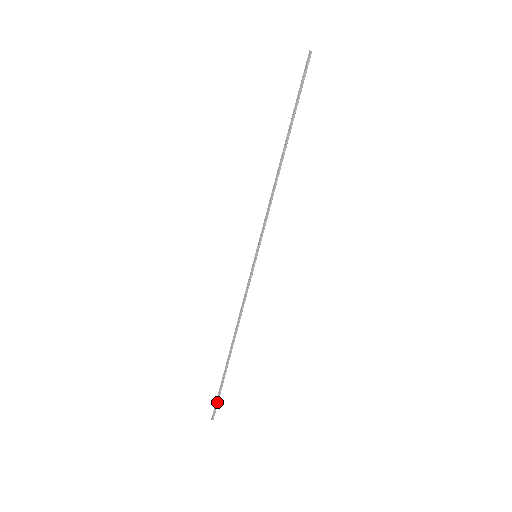
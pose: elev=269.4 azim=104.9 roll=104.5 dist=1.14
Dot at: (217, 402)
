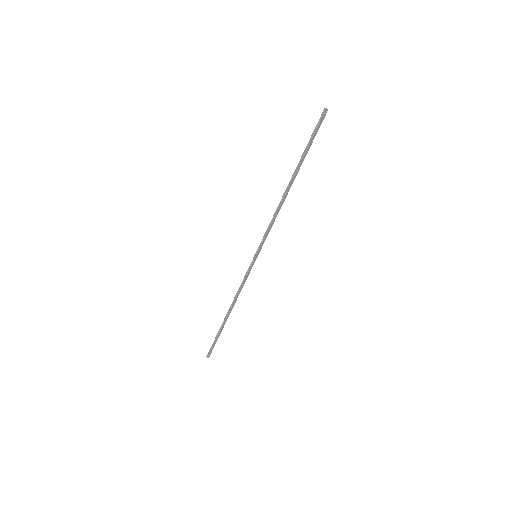
Dot at: (212, 347)
